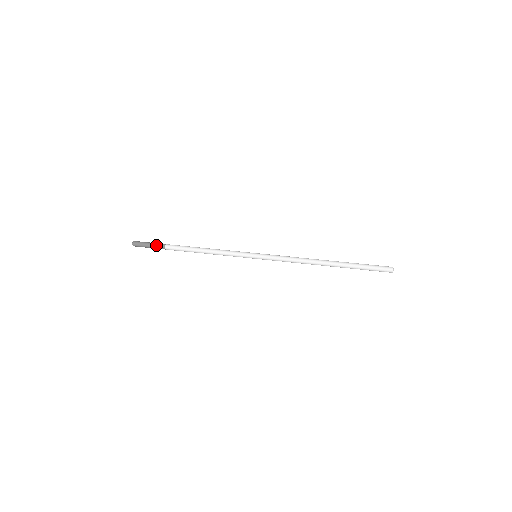
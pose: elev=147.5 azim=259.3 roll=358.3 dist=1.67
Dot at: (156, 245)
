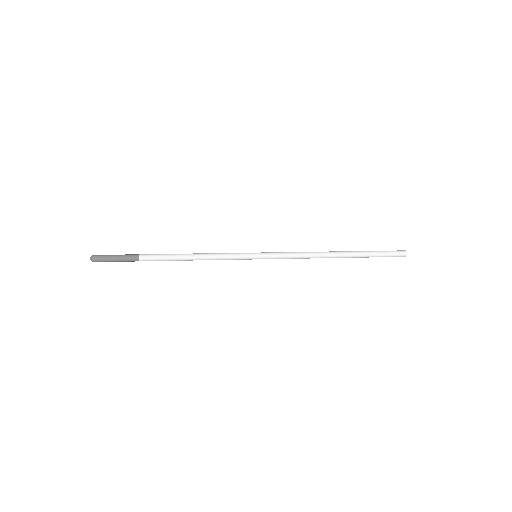
Dot at: (126, 257)
